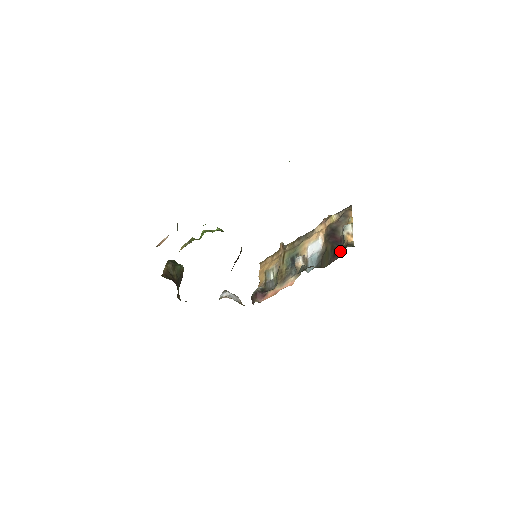
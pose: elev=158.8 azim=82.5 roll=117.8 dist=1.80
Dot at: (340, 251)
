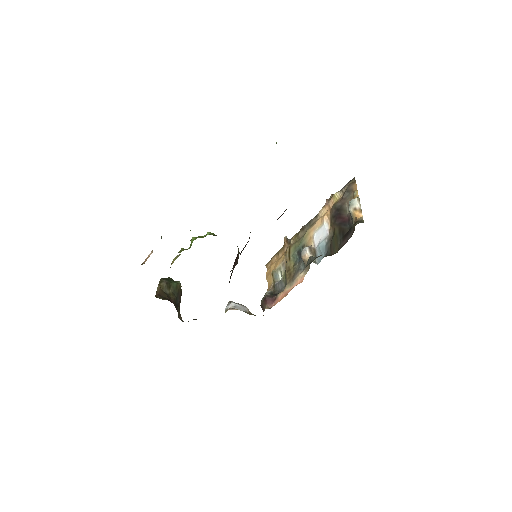
Dot at: (349, 232)
